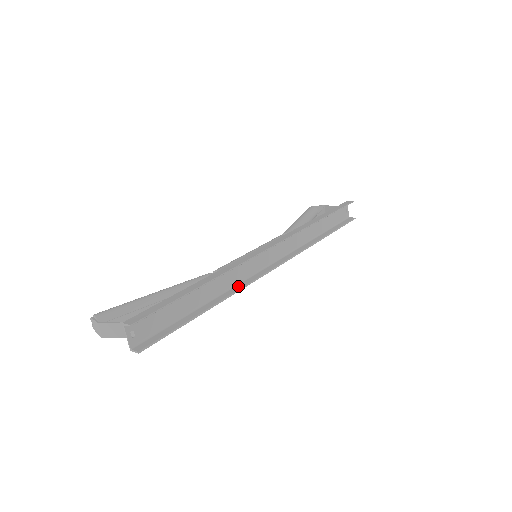
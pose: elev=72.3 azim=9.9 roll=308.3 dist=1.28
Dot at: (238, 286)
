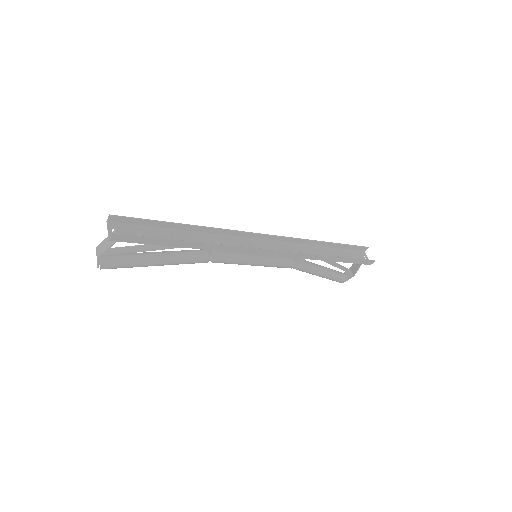
Dot at: (224, 247)
